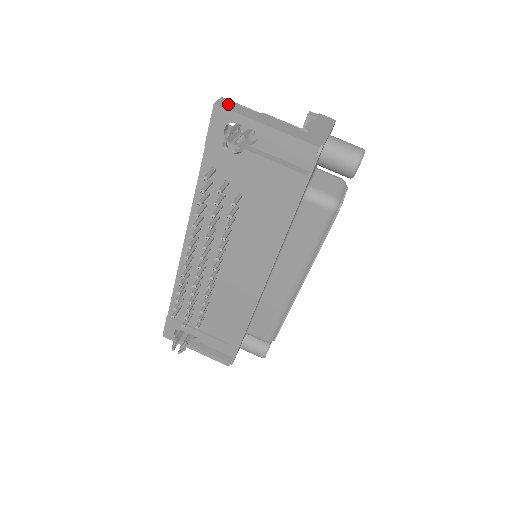
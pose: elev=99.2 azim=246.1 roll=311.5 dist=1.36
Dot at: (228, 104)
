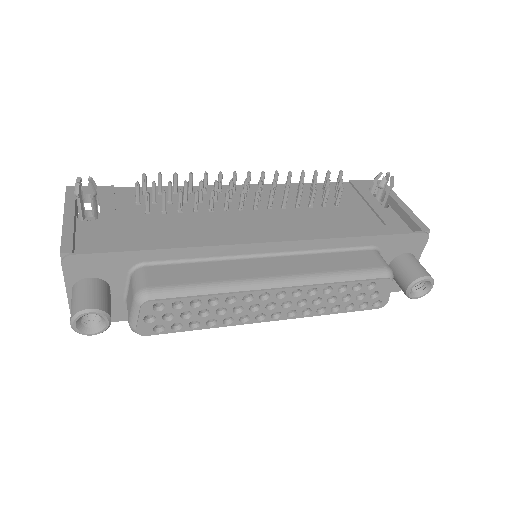
Dot at: occluded
